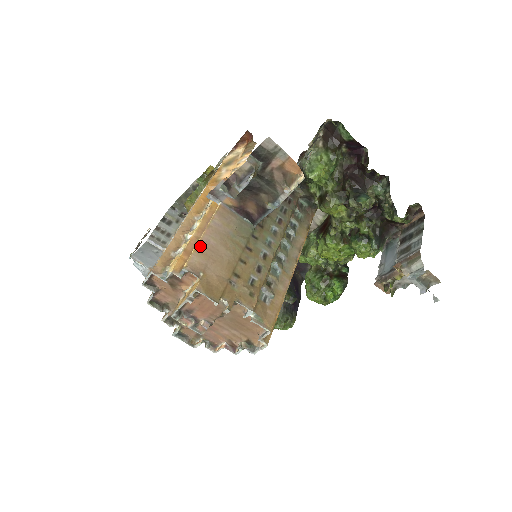
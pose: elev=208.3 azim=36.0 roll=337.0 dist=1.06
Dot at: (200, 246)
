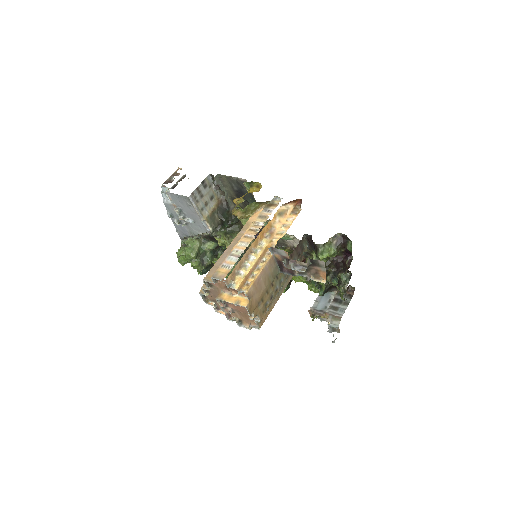
Dot at: (256, 281)
